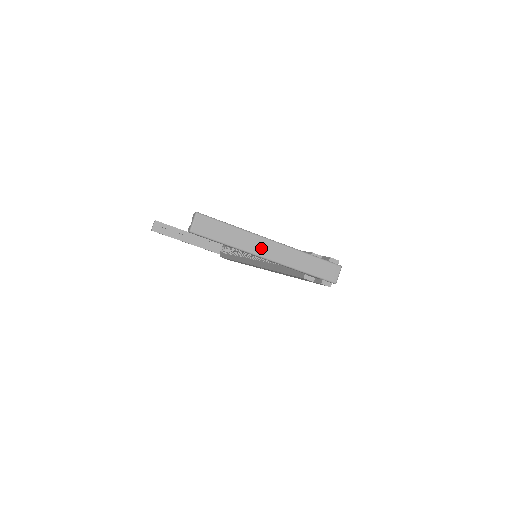
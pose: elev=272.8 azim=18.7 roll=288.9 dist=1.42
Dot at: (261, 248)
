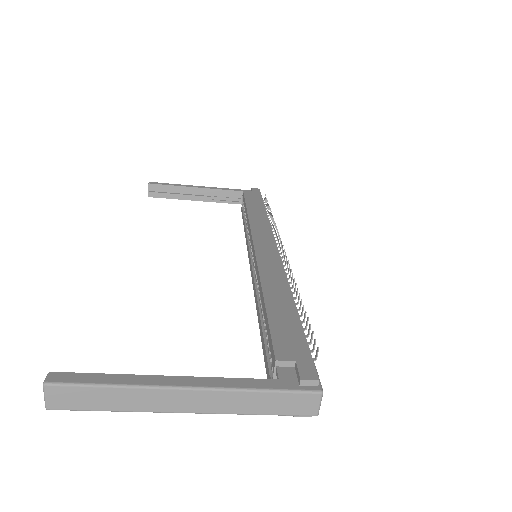
Dot at: (171, 403)
